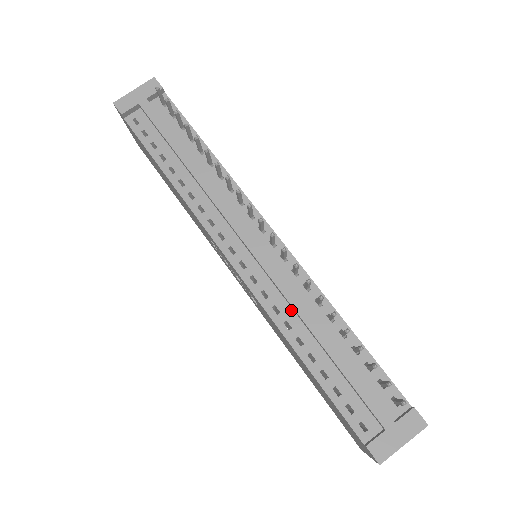
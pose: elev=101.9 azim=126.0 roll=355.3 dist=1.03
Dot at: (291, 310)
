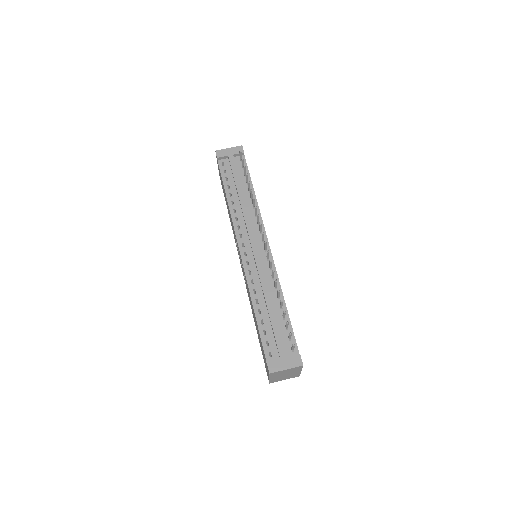
Dot at: (260, 285)
